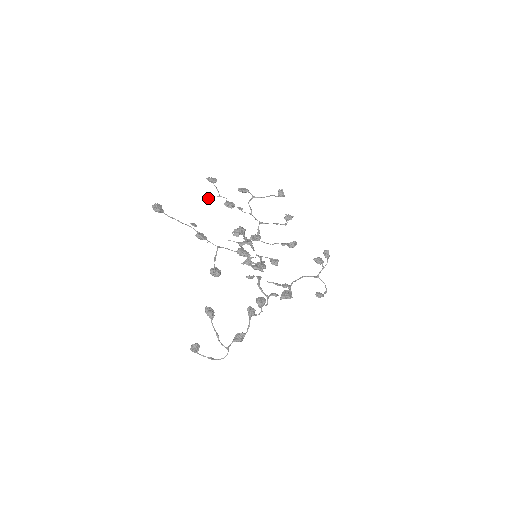
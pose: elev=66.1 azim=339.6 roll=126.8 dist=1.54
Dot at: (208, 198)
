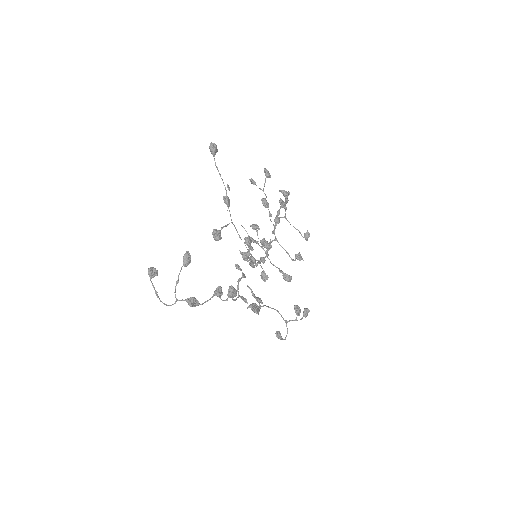
Dot at: (254, 182)
